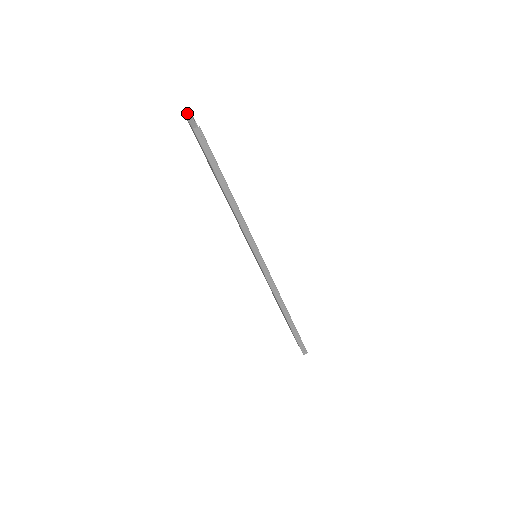
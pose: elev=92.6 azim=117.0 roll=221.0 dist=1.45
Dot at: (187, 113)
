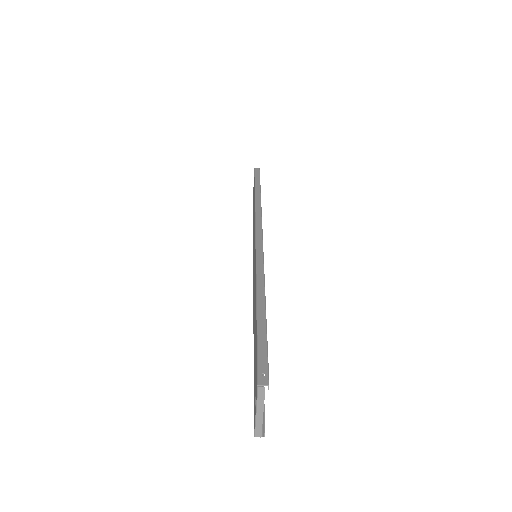
Dot at: (263, 389)
